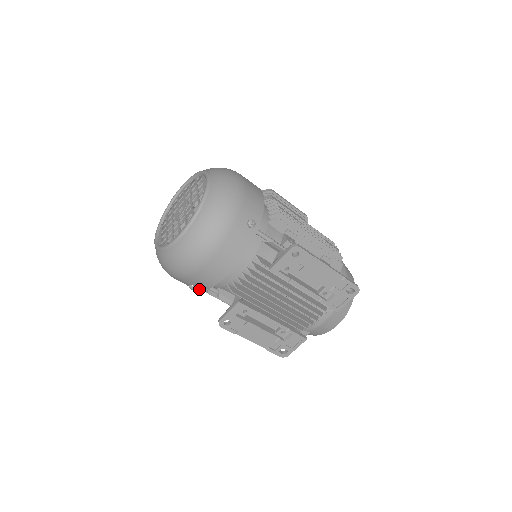
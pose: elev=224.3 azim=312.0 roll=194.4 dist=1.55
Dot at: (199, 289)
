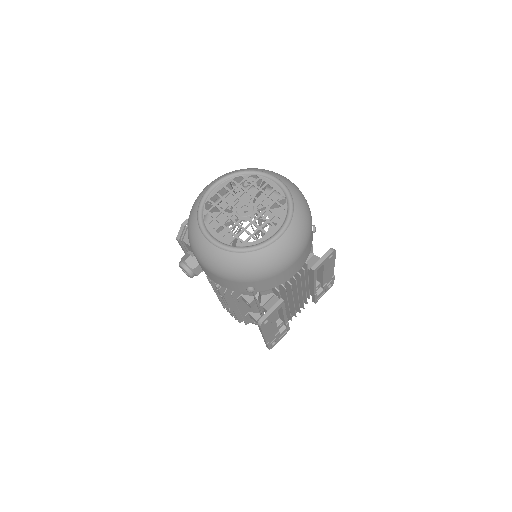
Dot at: occluded
